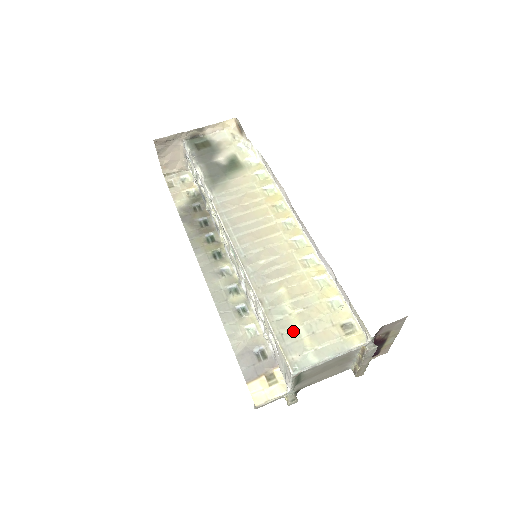
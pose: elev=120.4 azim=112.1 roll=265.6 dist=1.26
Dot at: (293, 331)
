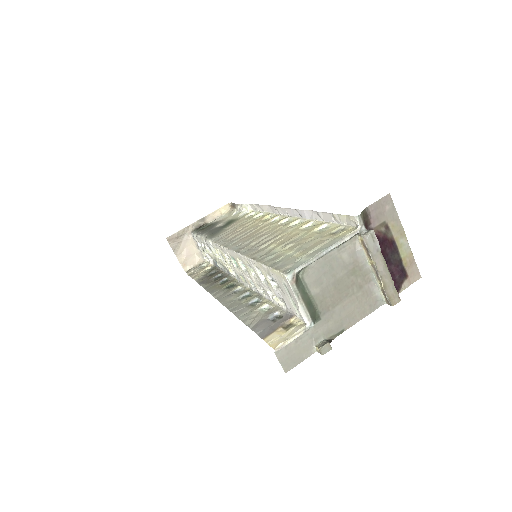
Dot at: (284, 257)
